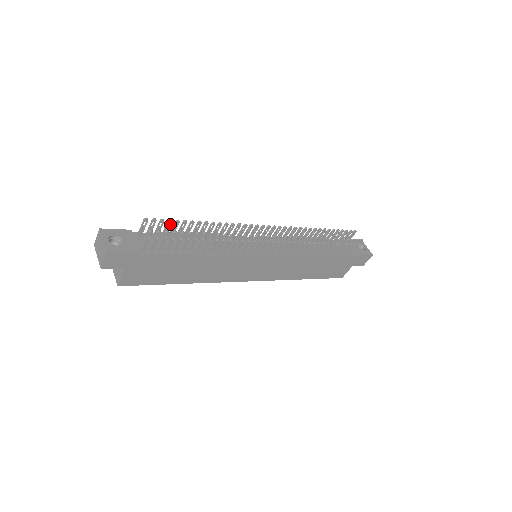
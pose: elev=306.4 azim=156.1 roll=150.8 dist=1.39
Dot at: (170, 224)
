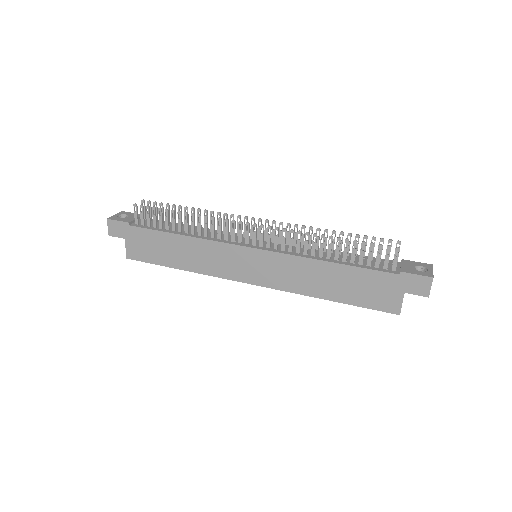
Dot at: (162, 207)
